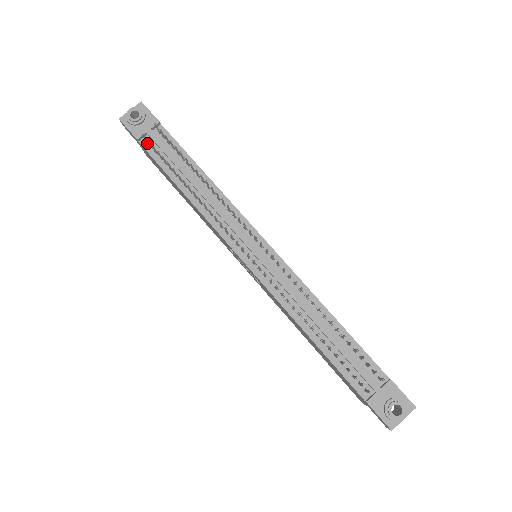
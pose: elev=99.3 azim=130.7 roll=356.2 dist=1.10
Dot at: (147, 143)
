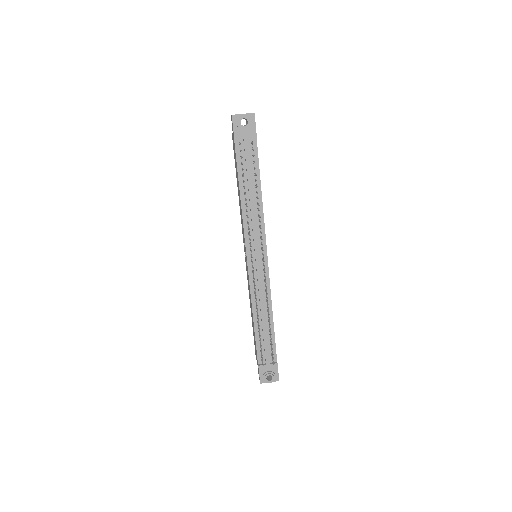
Dot at: (239, 144)
